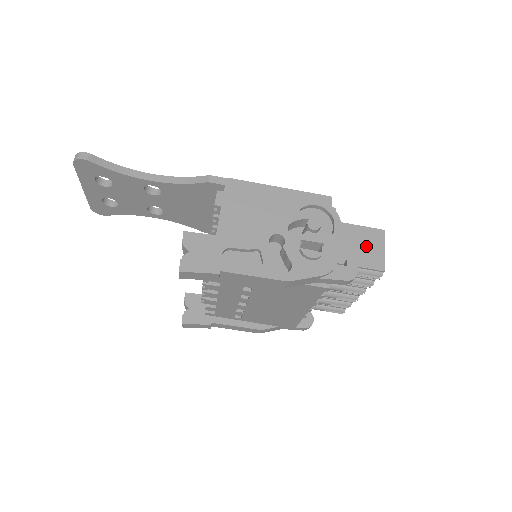
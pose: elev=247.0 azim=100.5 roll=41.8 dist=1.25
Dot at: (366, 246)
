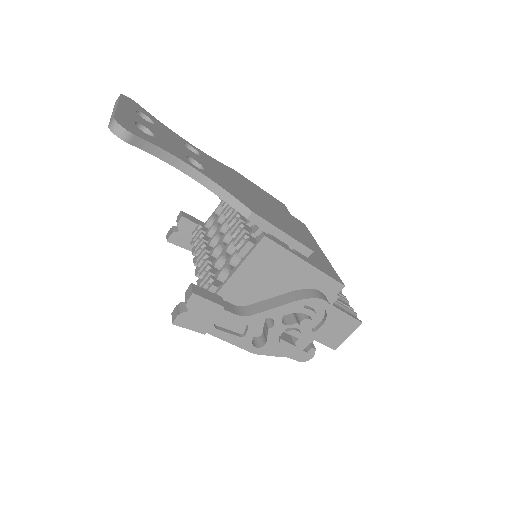
Dot at: (337, 330)
